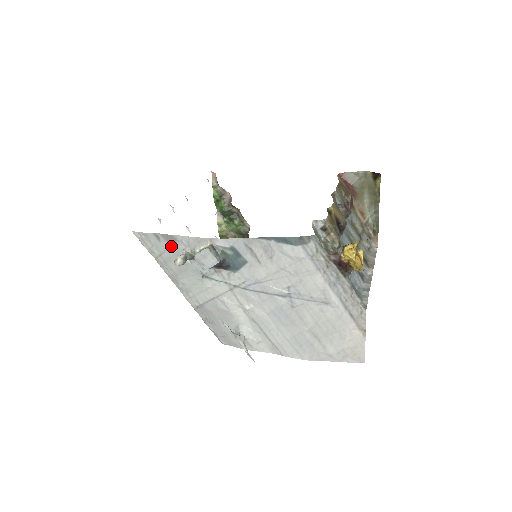
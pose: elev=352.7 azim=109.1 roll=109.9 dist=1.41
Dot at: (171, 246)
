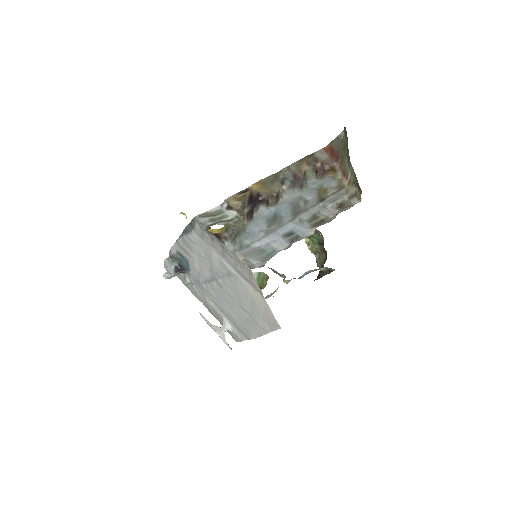
Dot at: occluded
